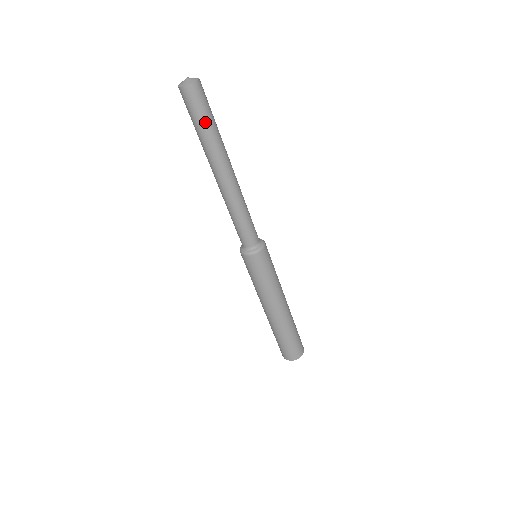
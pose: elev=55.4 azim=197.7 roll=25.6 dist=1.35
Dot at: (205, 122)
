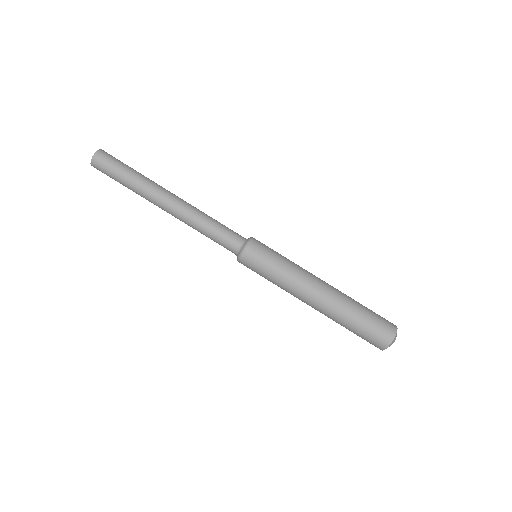
Dot at: (125, 170)
